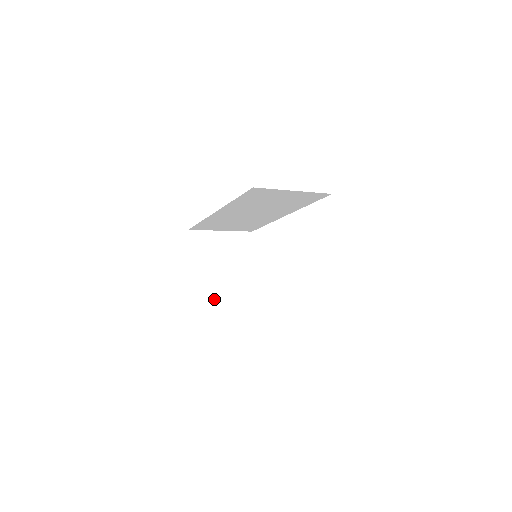
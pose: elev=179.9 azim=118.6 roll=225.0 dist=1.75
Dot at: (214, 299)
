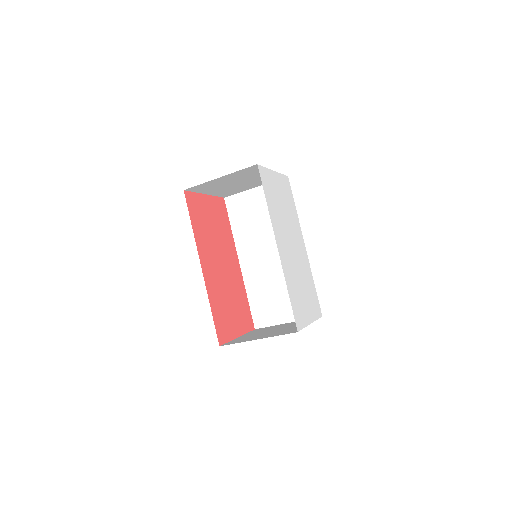
Dot at: occluded
